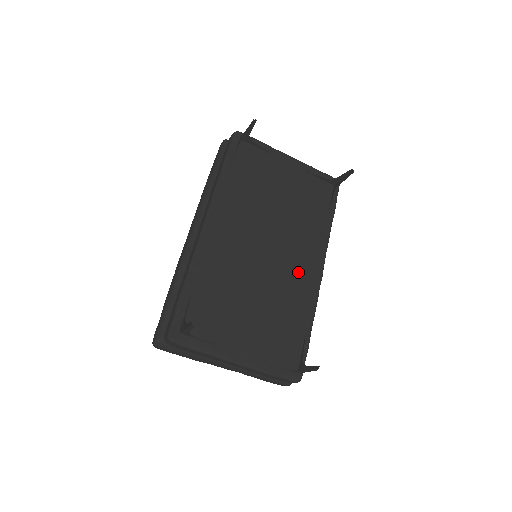
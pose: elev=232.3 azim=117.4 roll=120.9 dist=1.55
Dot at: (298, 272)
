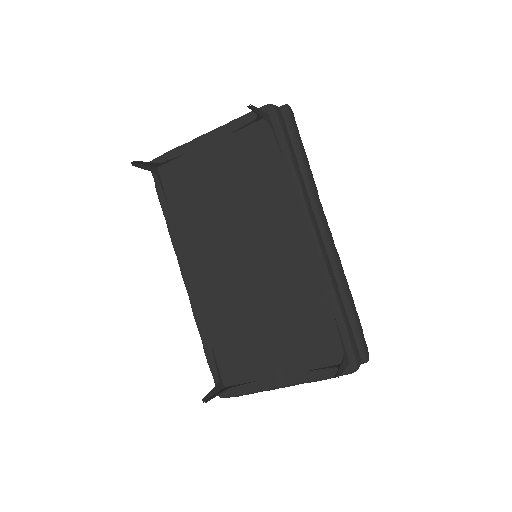
Dot at: (288, 257)
